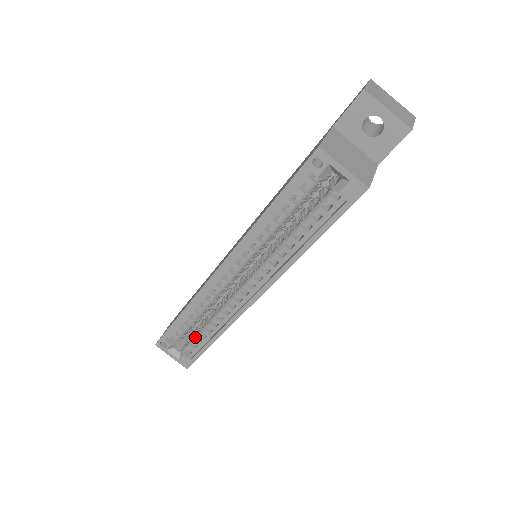
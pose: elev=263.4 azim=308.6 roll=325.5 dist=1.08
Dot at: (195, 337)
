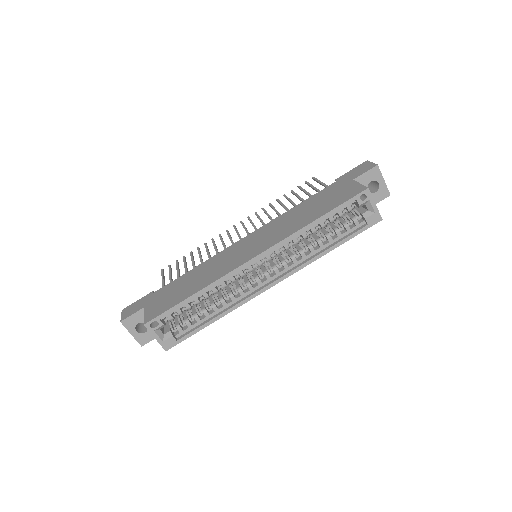
Dot at: (189, 319)
